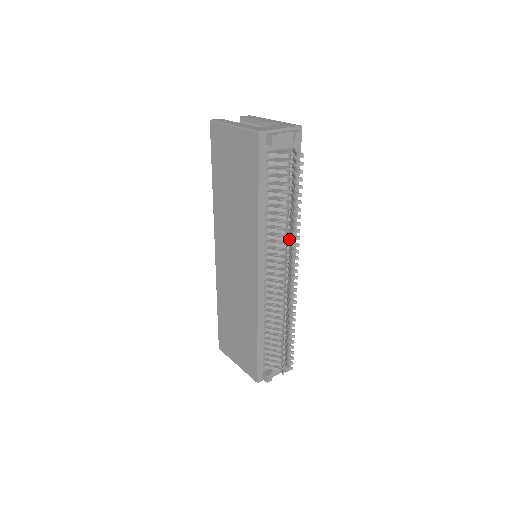
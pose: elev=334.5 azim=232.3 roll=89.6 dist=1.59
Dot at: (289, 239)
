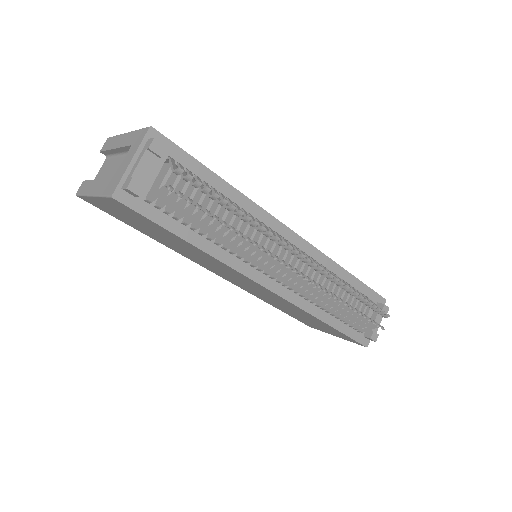
Dot at: occluded
